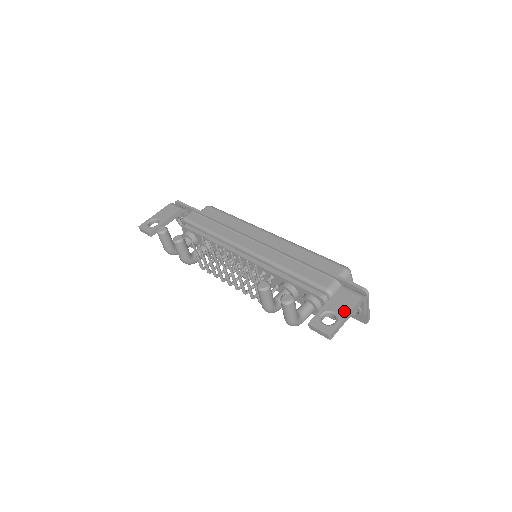
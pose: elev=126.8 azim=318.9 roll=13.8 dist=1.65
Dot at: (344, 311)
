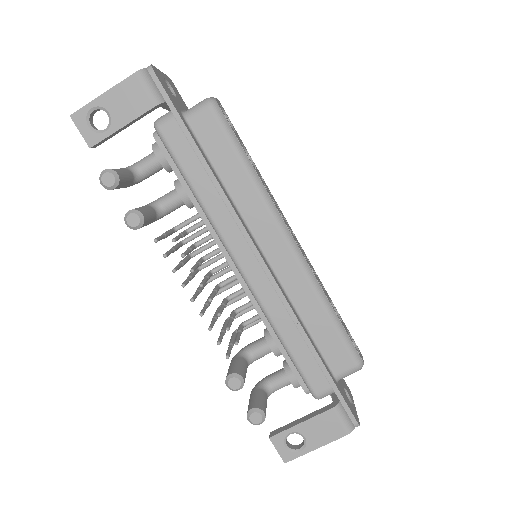
Dot at: (317, 442)
